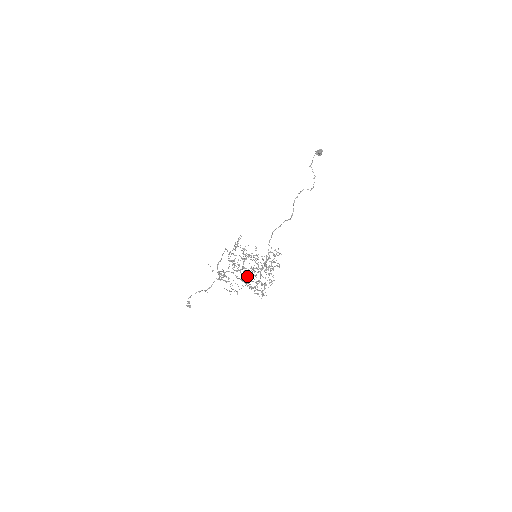
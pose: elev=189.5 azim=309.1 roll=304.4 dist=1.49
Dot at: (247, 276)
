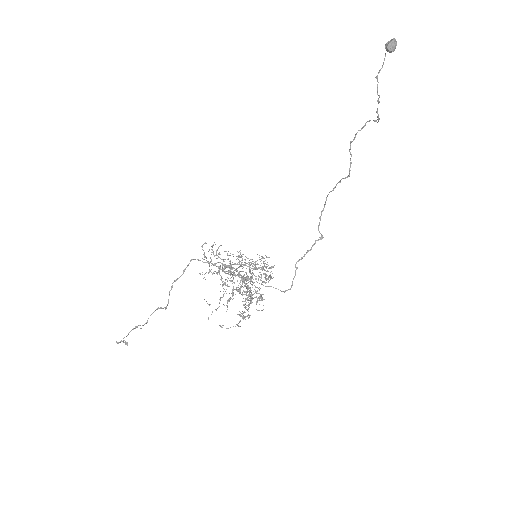
Dot at: occluded
